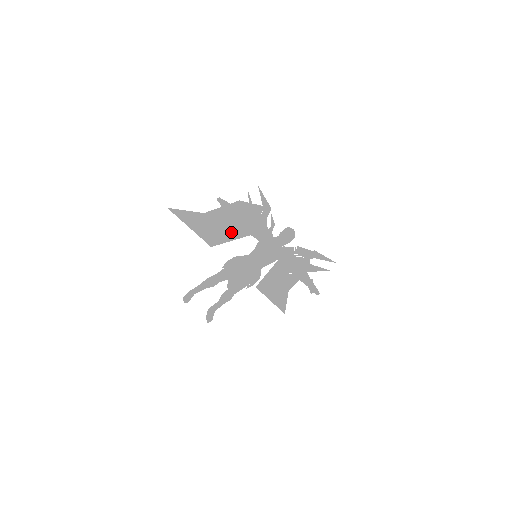
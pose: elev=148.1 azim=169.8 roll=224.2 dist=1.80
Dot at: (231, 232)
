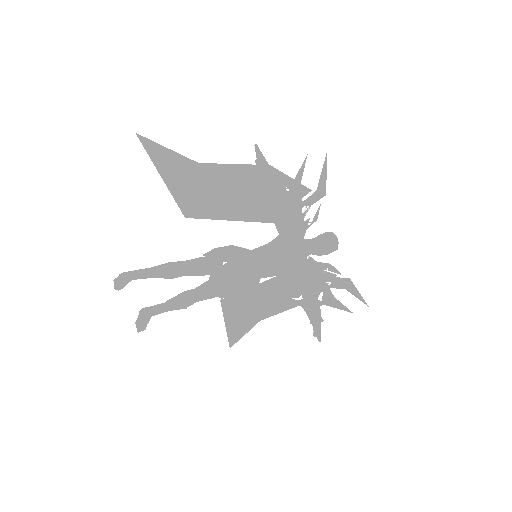
Dot at: (232, 207)
